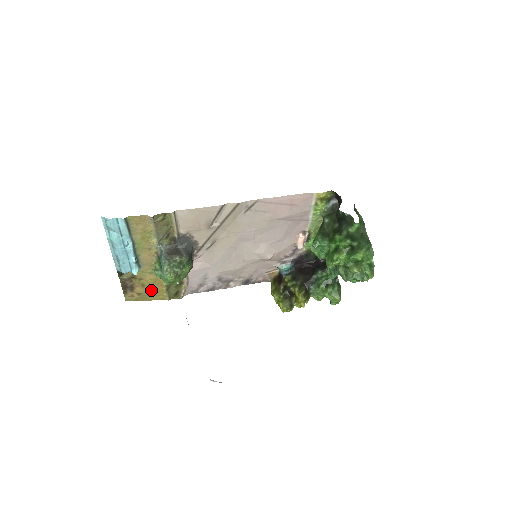
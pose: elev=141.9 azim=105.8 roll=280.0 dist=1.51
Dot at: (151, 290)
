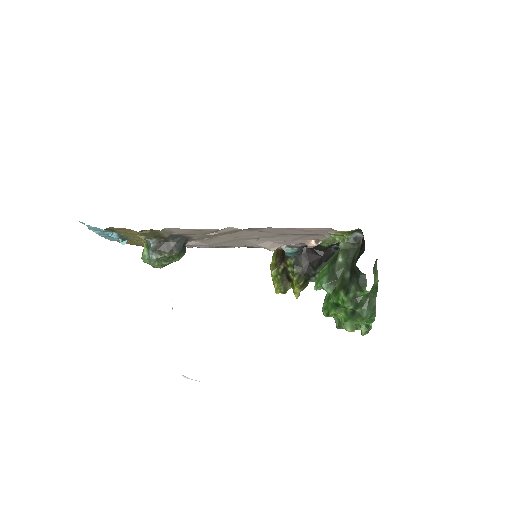
Dot at: (143, 245)
